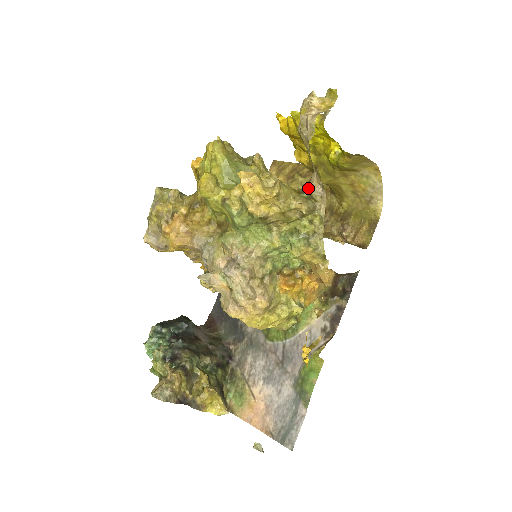
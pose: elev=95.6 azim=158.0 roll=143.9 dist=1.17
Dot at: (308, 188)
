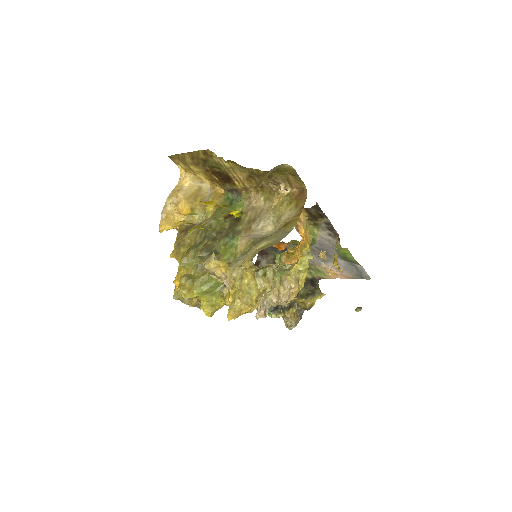
Dot at: (258, 269)
